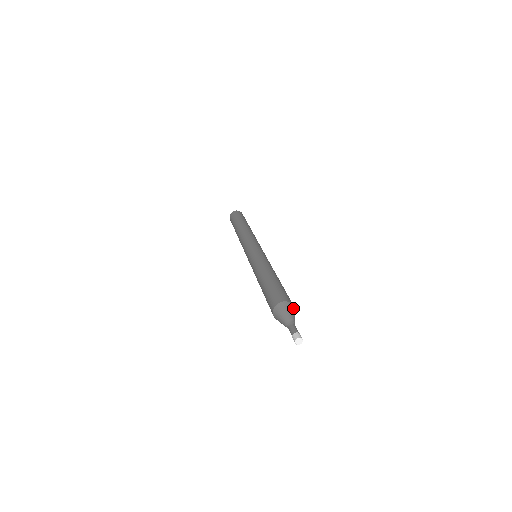
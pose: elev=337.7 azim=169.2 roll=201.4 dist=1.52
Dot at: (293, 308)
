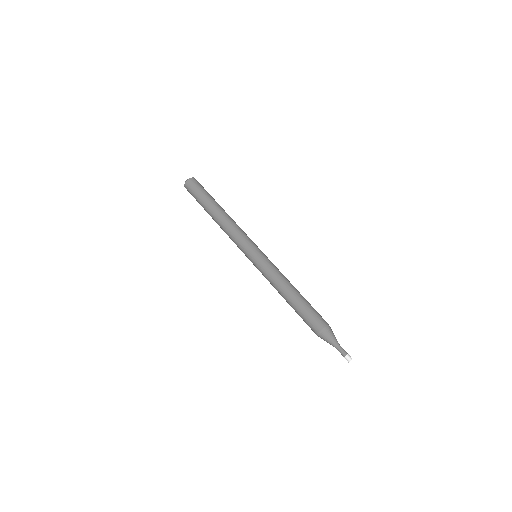
Dot at: (329, 329)
